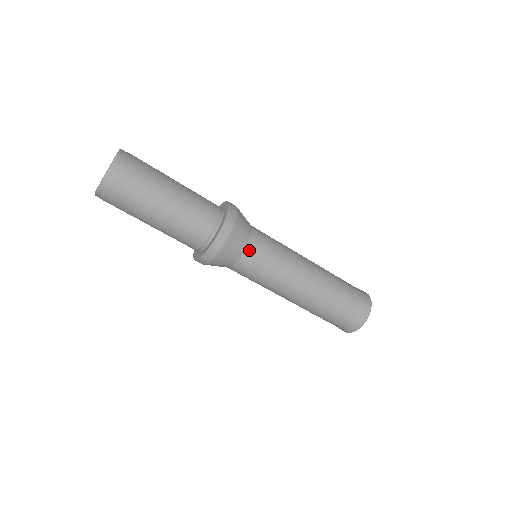
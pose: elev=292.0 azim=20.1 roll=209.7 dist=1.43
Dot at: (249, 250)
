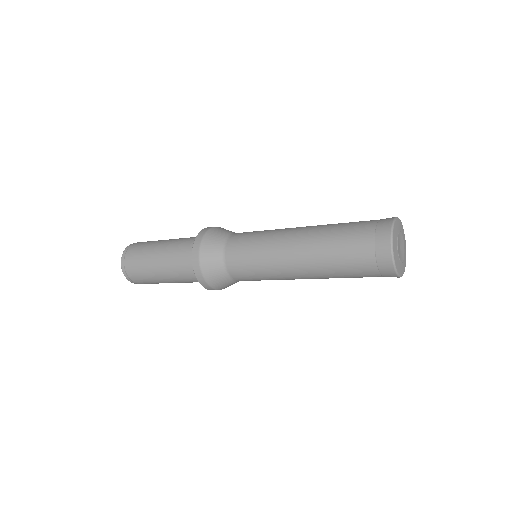
Dot at: (231, 273)
